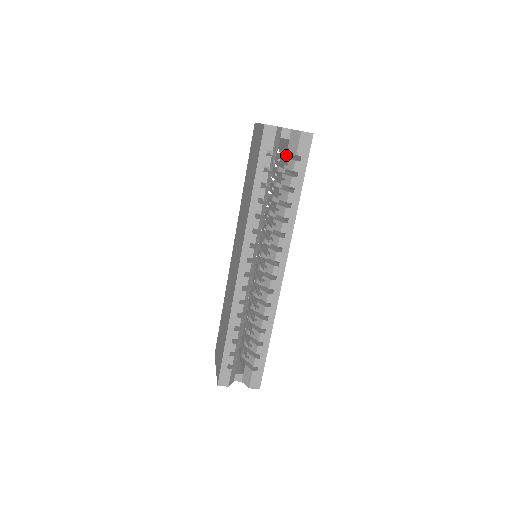
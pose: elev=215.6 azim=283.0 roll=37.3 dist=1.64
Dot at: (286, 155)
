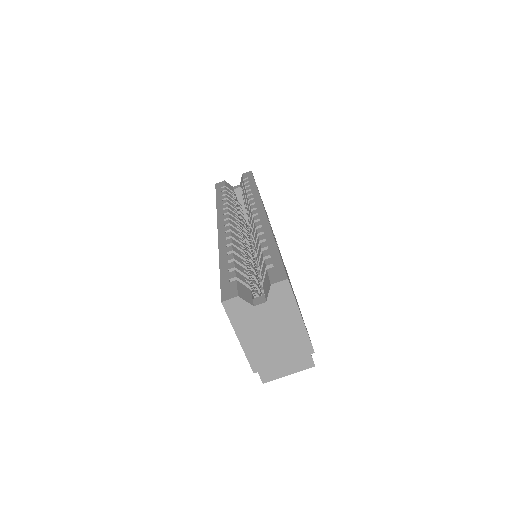
Dot at: occluded
